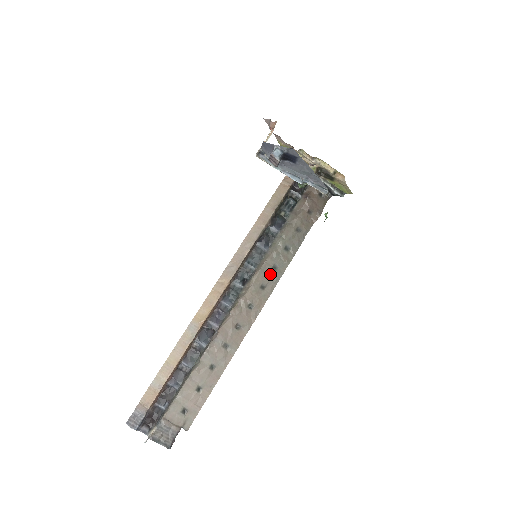
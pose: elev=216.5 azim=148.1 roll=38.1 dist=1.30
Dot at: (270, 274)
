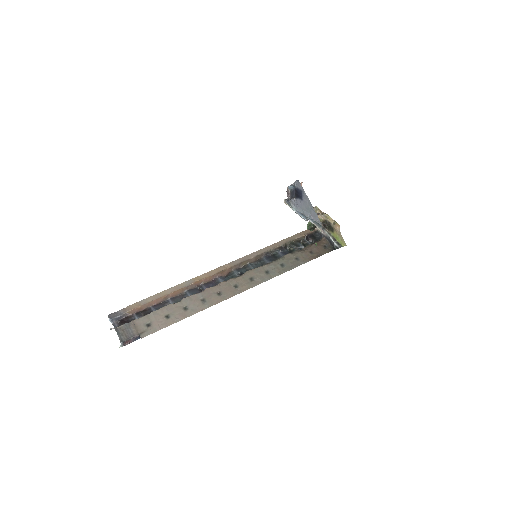
Dot at: (261, 274)
